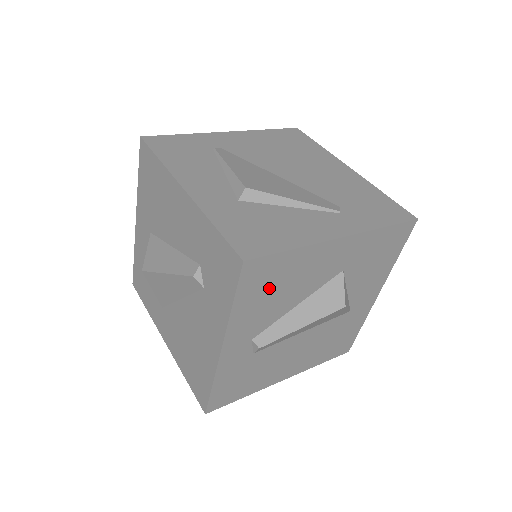
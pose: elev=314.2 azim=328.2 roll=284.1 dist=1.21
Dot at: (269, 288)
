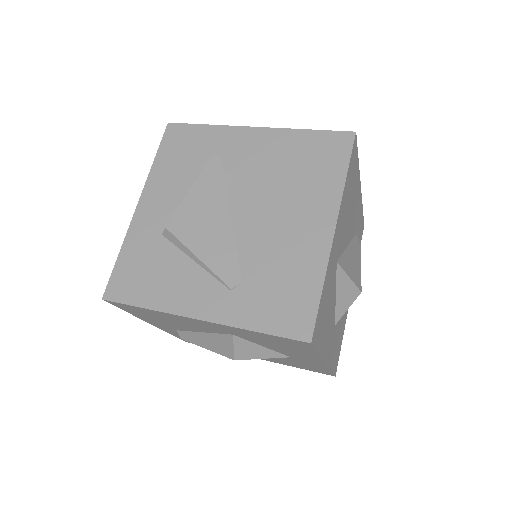
Dot at: (152, 316)
